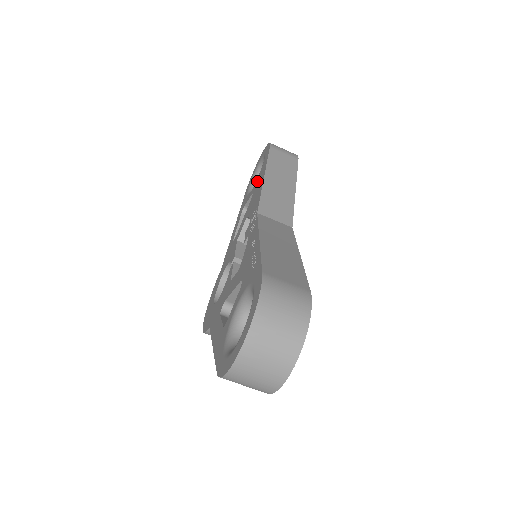
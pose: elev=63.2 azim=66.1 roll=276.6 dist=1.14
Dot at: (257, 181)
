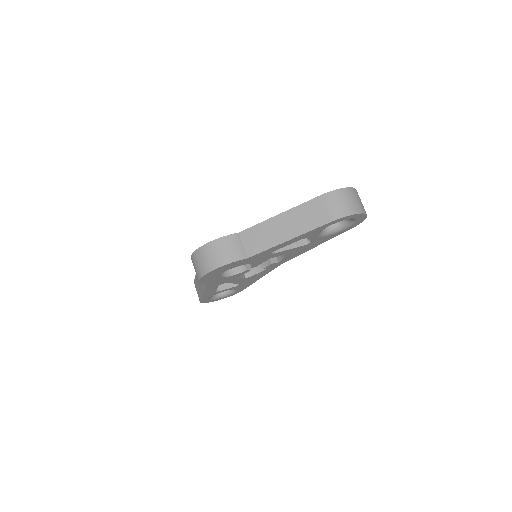
Dot at: occluded
